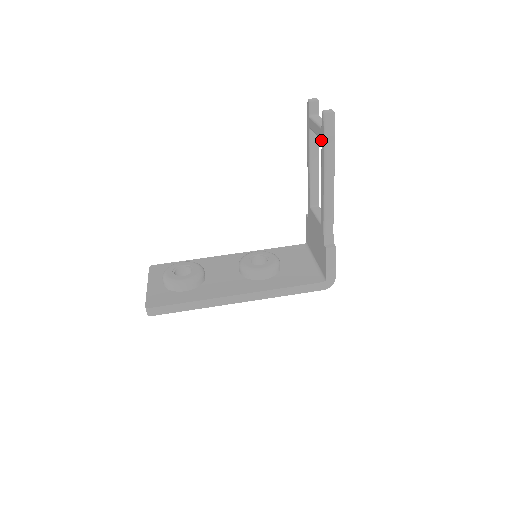
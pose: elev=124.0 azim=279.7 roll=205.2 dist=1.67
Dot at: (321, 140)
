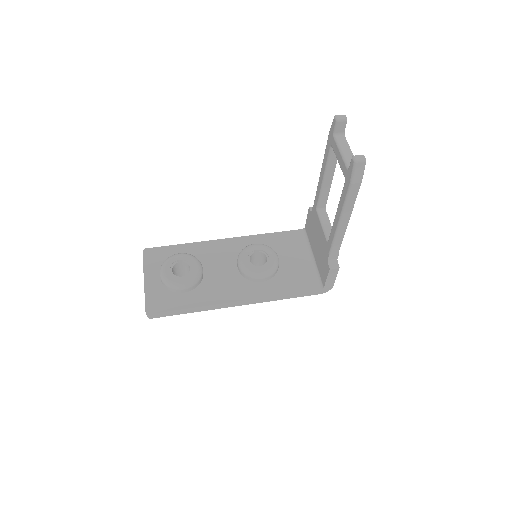
Dot at: (345, 180)
